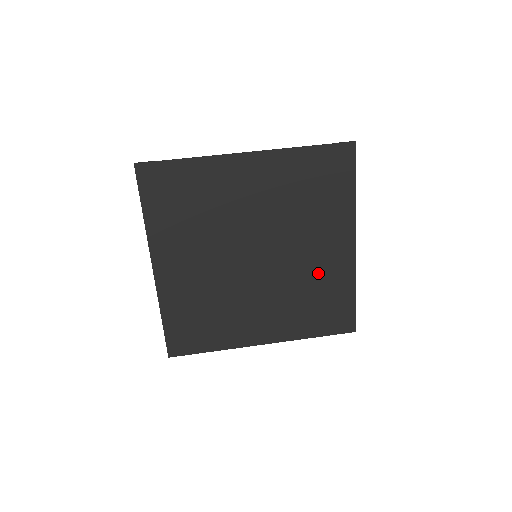
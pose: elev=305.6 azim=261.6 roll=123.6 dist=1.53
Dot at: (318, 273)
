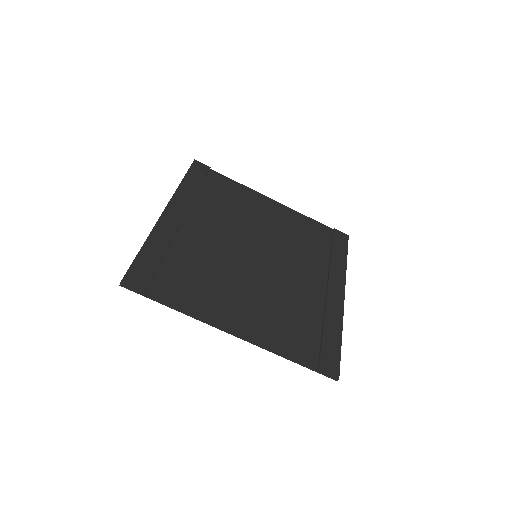
Dot at: (312, 265)
